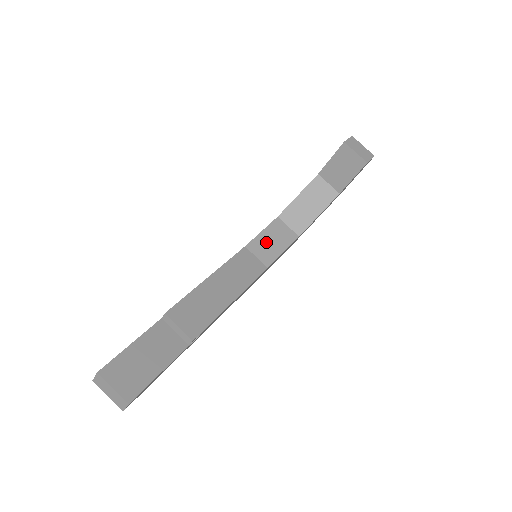
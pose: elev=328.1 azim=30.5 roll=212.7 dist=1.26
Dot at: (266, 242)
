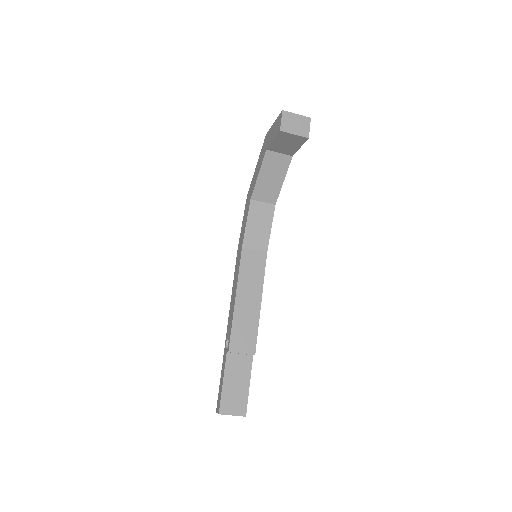
Dot at: (254, 231)
